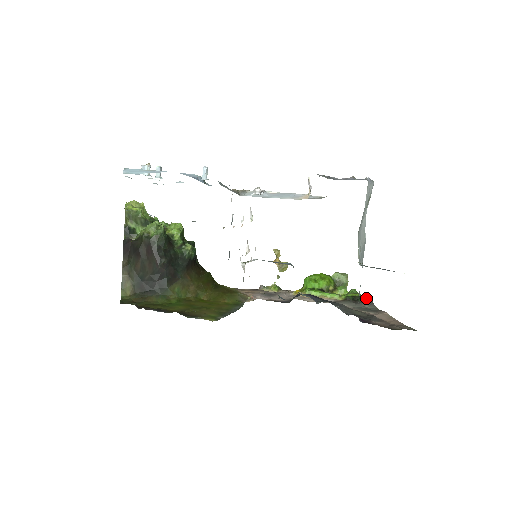
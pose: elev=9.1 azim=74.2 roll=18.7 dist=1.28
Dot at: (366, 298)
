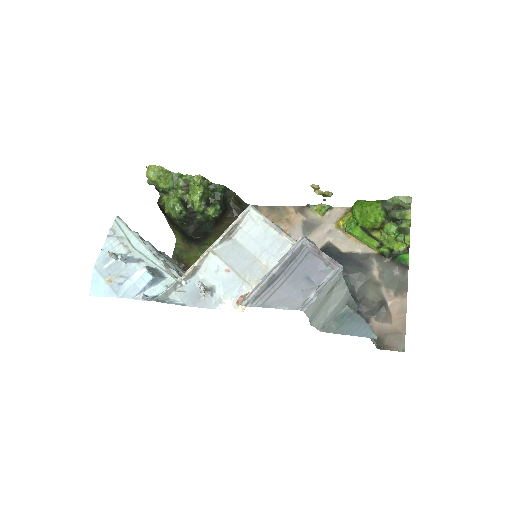
Dot at: (403, 260)
